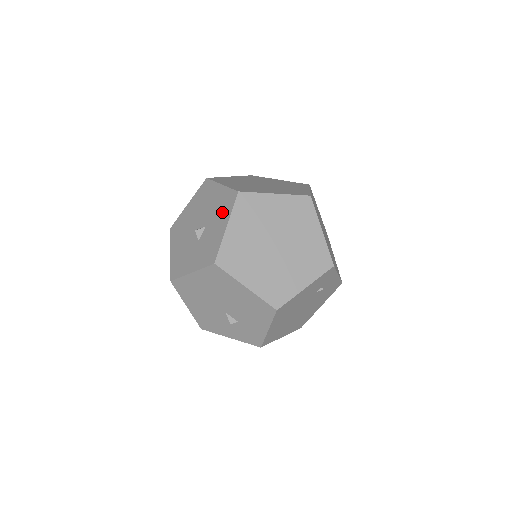
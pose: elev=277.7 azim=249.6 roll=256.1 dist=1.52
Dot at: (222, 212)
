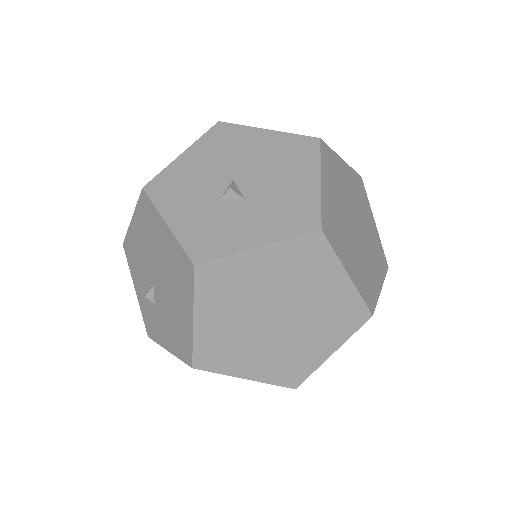
Dot at: (278, 219)
